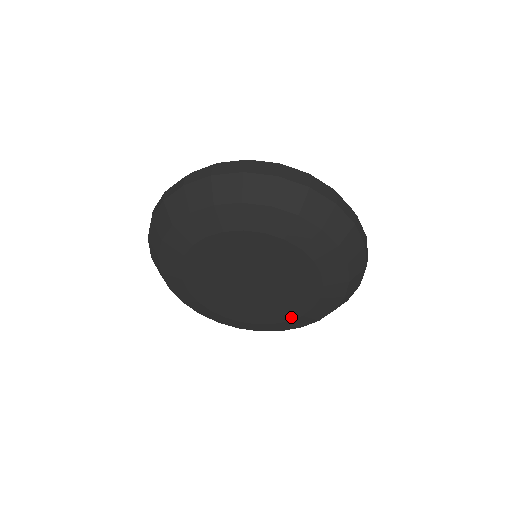
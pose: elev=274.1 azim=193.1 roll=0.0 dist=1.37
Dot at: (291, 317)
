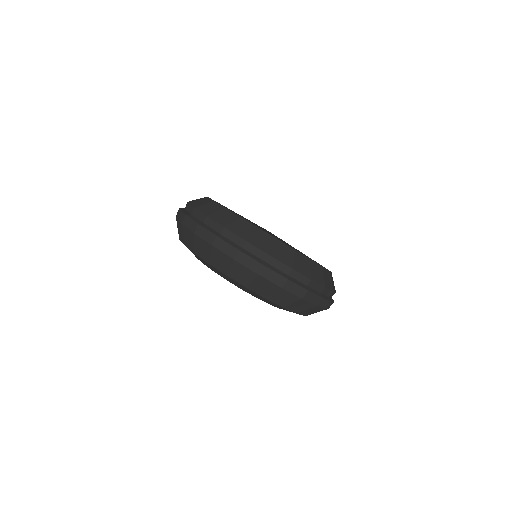
Dot at: occluded
